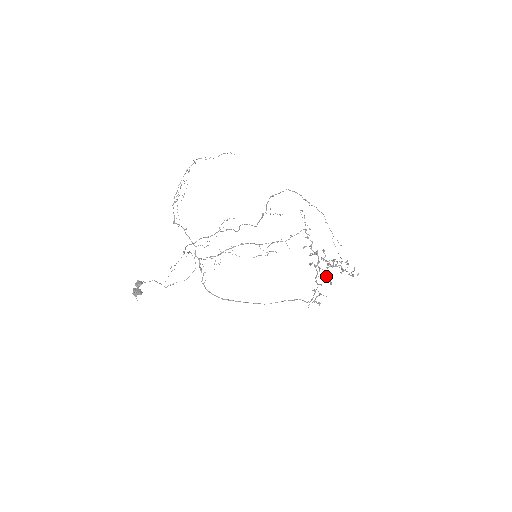
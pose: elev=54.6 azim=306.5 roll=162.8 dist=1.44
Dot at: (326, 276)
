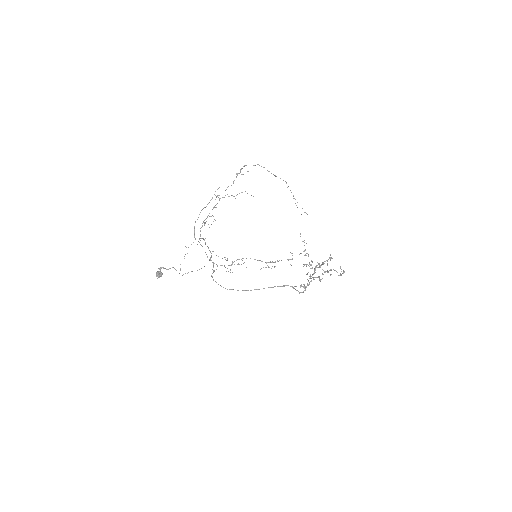
Dot at: occluded
